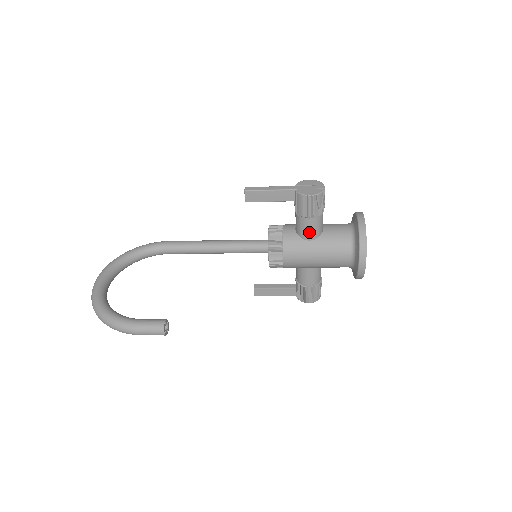
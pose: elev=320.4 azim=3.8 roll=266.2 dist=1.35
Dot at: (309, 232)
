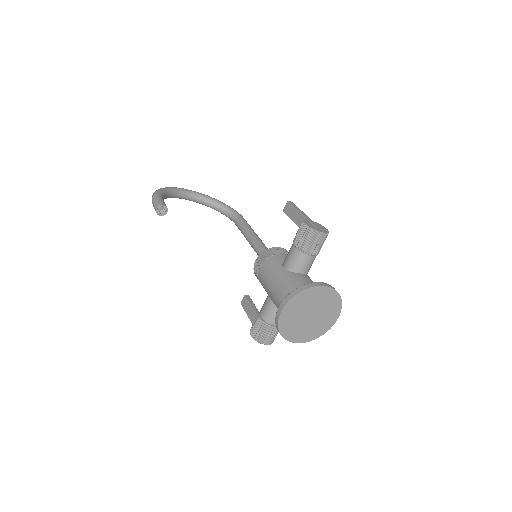
Dot at: (288, 260)
